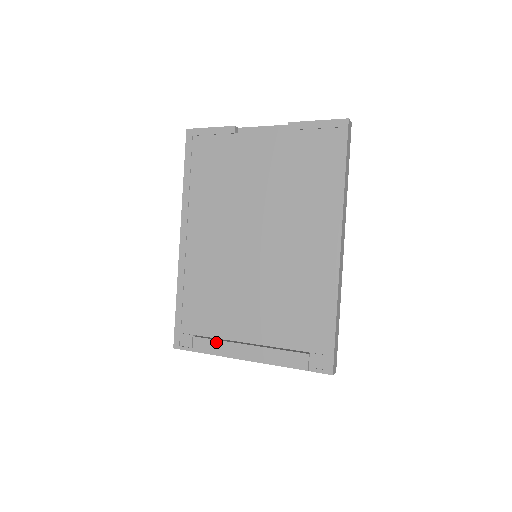
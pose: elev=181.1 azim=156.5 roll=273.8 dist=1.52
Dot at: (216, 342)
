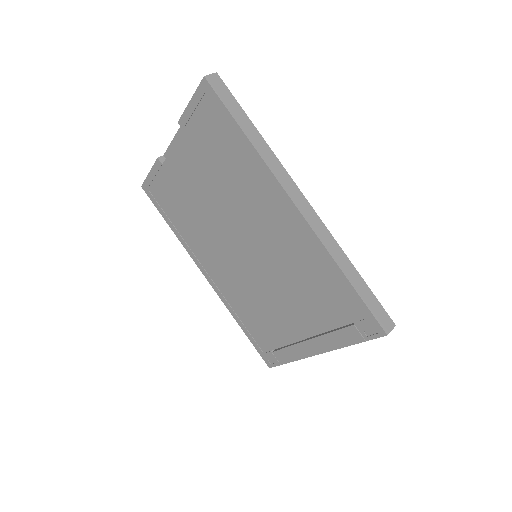
Dot at: (288, 349)
